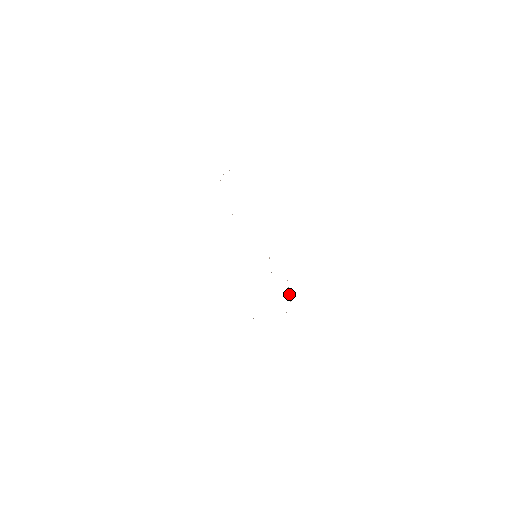
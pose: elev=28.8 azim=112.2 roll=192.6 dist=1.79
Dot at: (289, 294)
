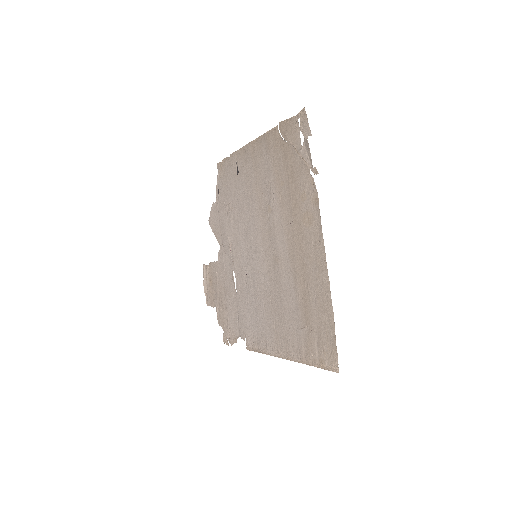
Dot at: (205, 284)
